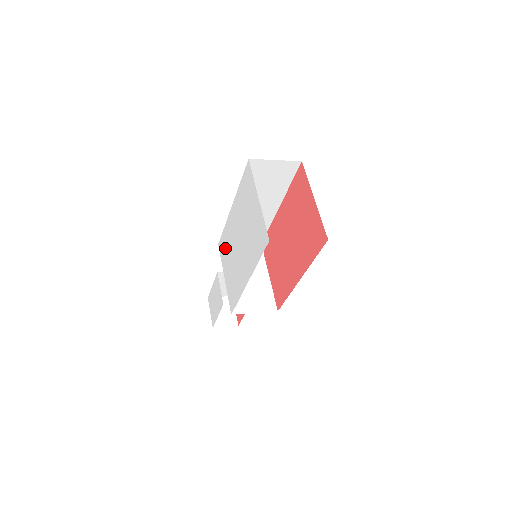
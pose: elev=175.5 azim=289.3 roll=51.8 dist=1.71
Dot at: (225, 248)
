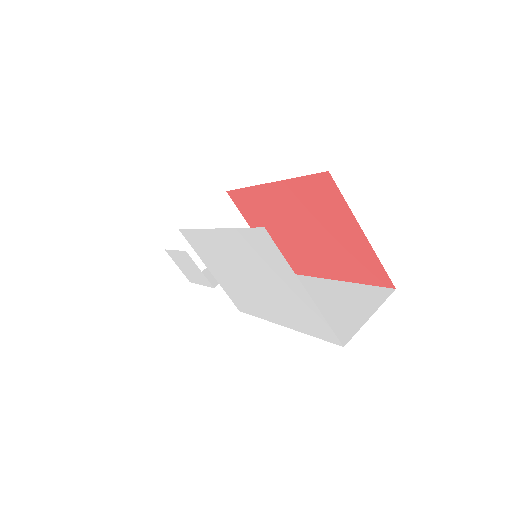
Dot at: (204, 251)
